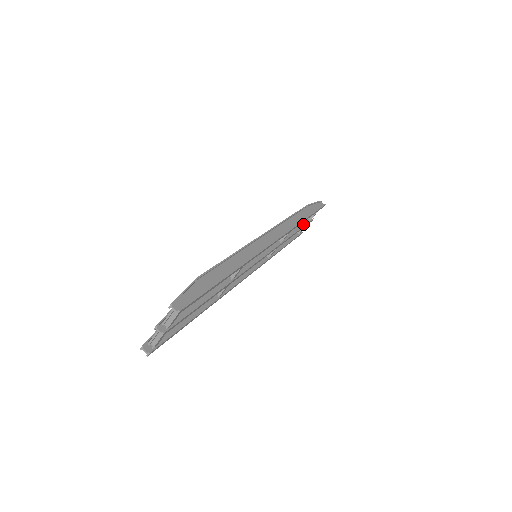
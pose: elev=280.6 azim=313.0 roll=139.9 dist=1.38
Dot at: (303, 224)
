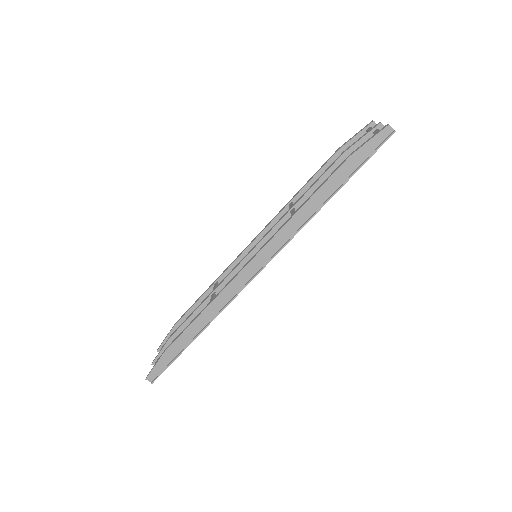
Dot at: occluded
